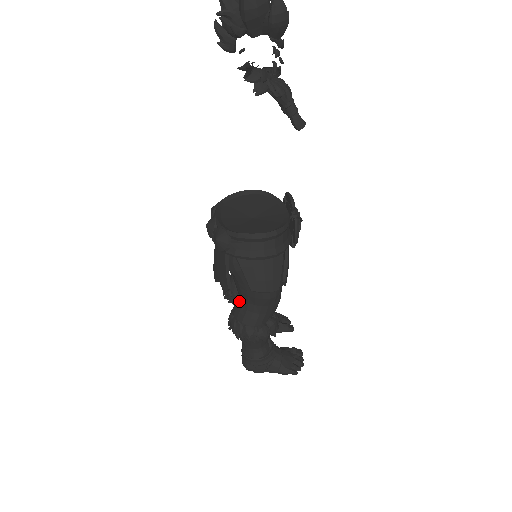
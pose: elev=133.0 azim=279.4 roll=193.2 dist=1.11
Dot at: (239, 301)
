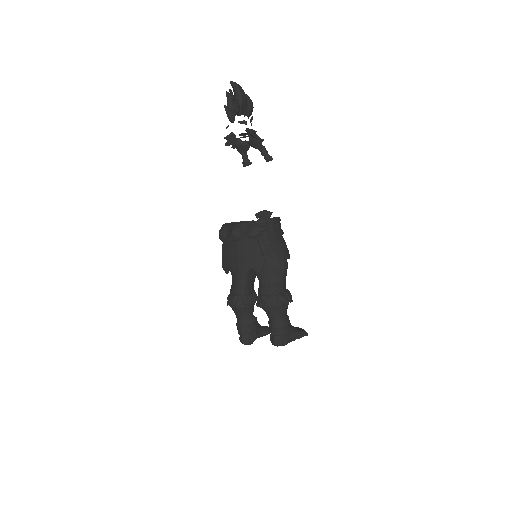
Dot at: (265, 282)
